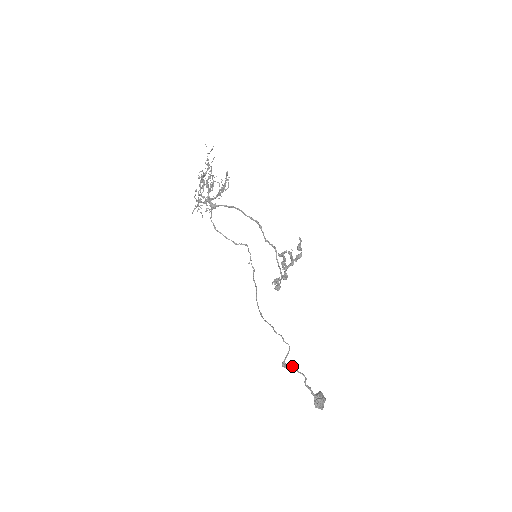
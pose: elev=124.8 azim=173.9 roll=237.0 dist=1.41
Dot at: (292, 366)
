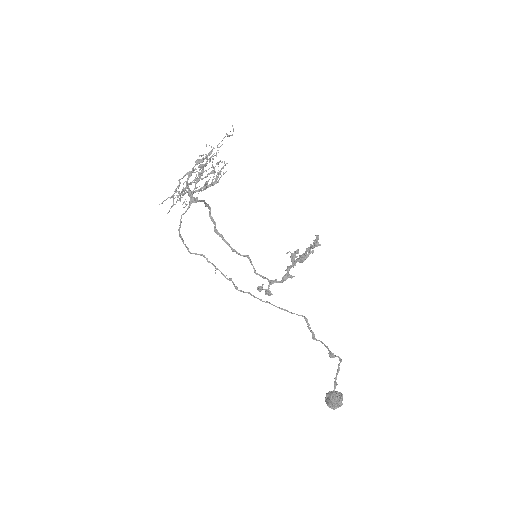
Dot at: (337, 356)
